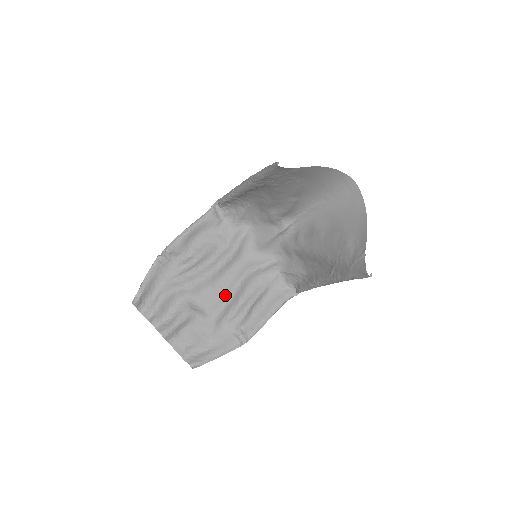
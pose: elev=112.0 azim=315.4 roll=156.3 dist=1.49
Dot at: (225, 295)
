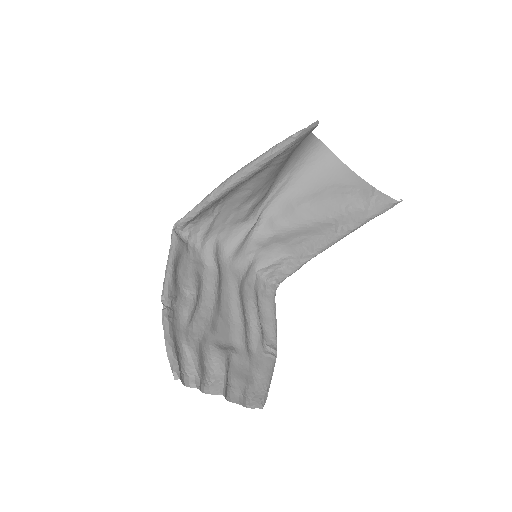
Dot at: (236, 318)
